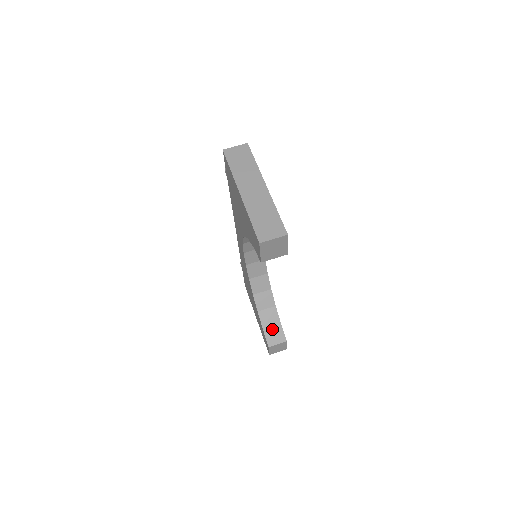
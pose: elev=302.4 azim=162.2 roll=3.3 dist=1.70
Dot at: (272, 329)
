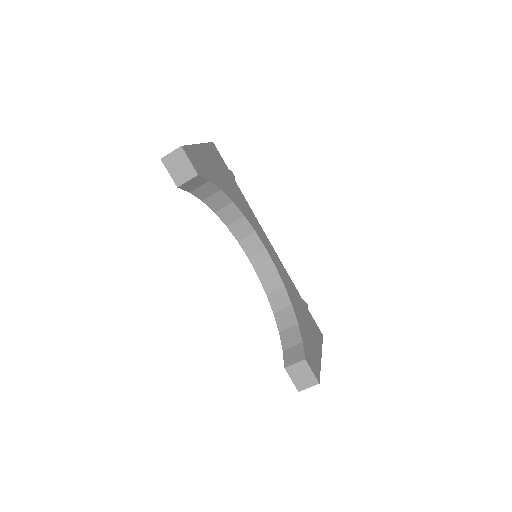
Dot at: (292, 349)
